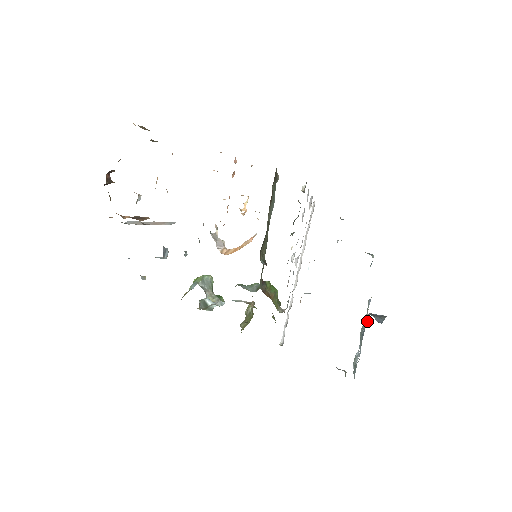
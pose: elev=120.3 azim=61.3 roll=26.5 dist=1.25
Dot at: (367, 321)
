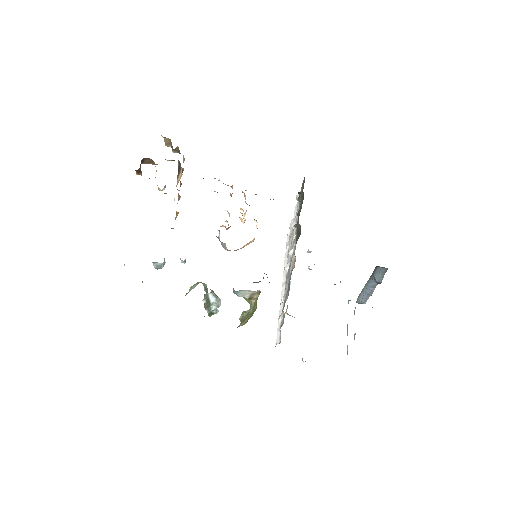
Dot at: occluded
